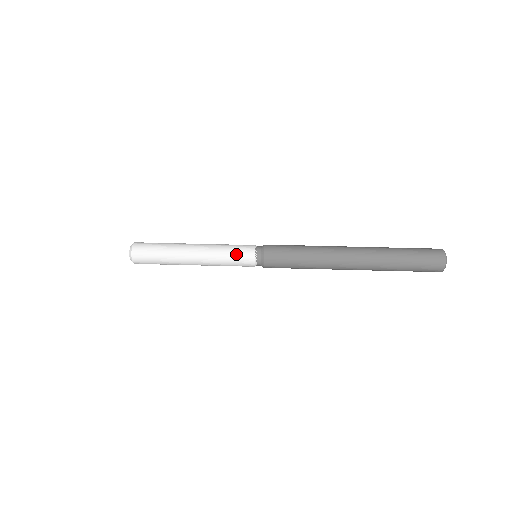
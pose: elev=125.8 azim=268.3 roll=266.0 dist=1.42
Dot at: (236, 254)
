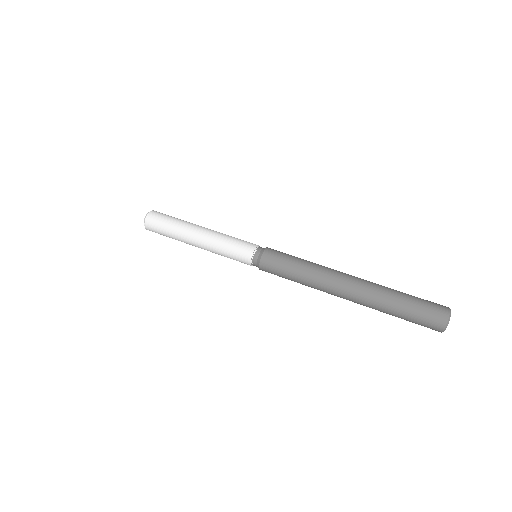
Dot at: (235, 250)
